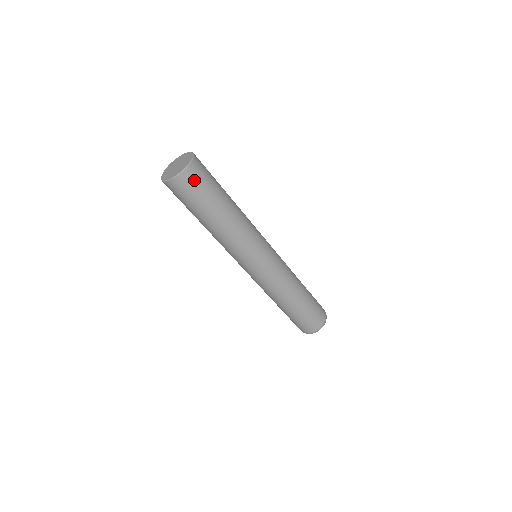
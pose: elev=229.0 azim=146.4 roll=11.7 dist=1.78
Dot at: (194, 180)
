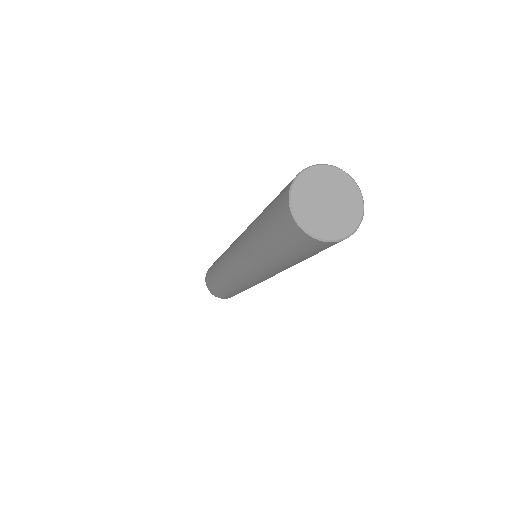
Dot at: (305, 244)
